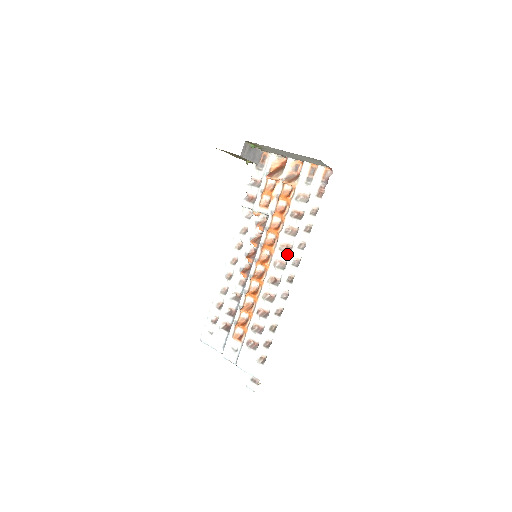
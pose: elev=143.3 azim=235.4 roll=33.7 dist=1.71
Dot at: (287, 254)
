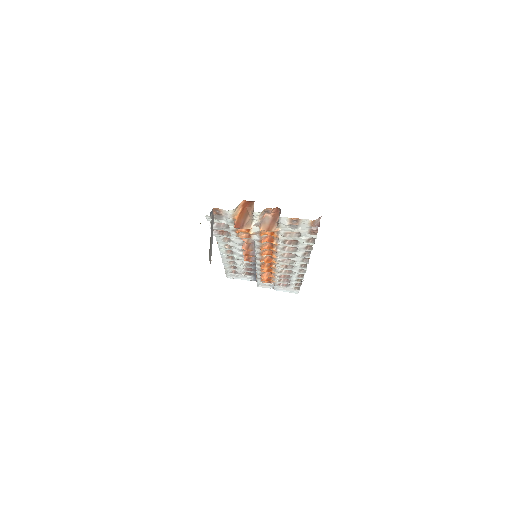
Dot at: (293, 258)
